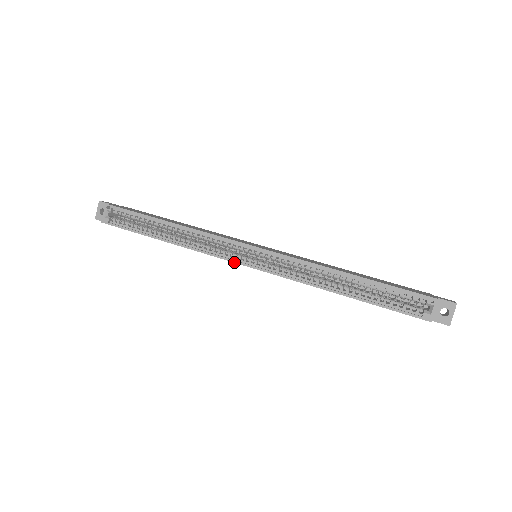
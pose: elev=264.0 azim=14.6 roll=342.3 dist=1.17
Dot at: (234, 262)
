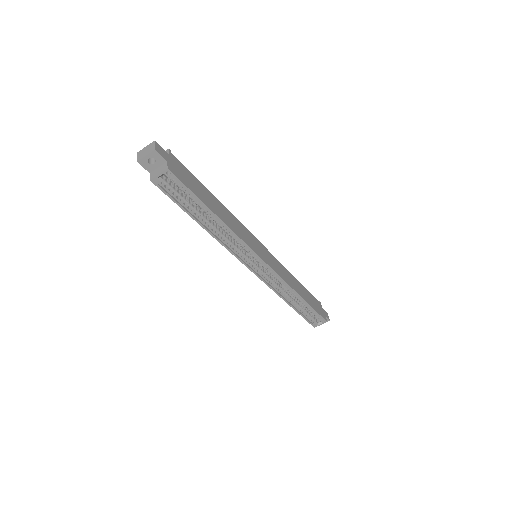
Dot at: occluded
